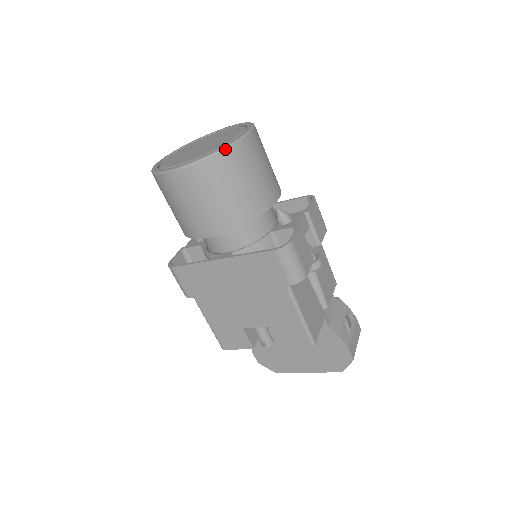
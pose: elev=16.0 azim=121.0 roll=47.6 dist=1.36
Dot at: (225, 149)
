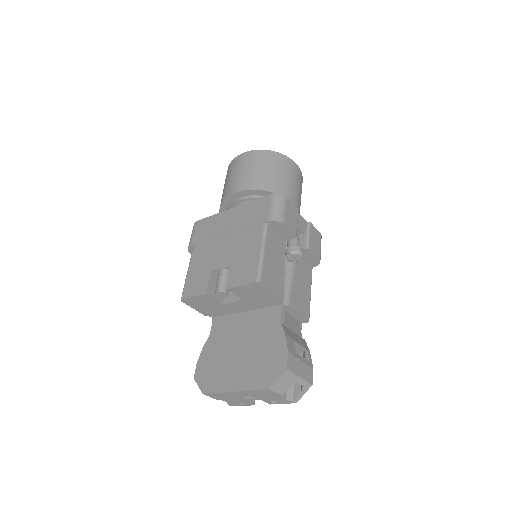
Dot at: (277, 152)
